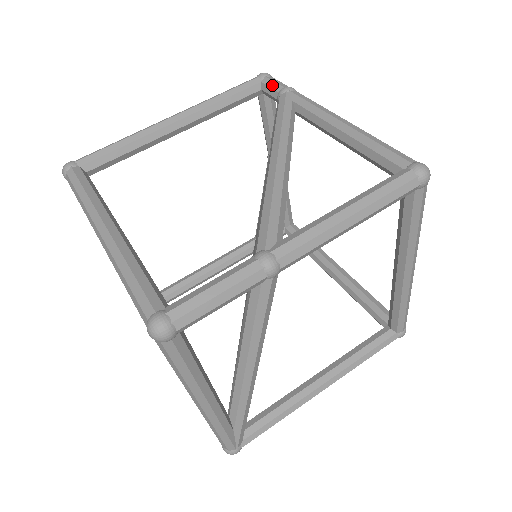
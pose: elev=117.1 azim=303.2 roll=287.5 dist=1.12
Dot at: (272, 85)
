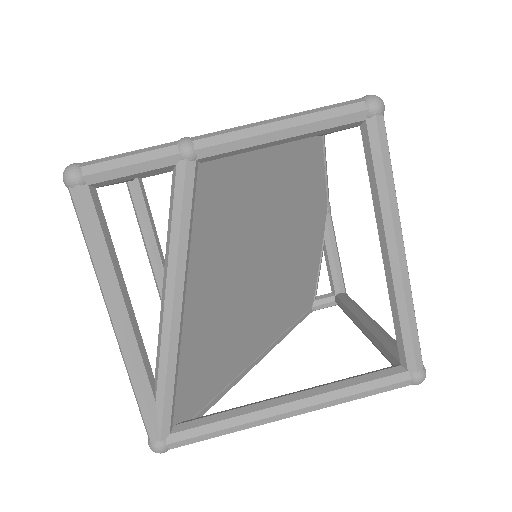
Dot at: occluded
